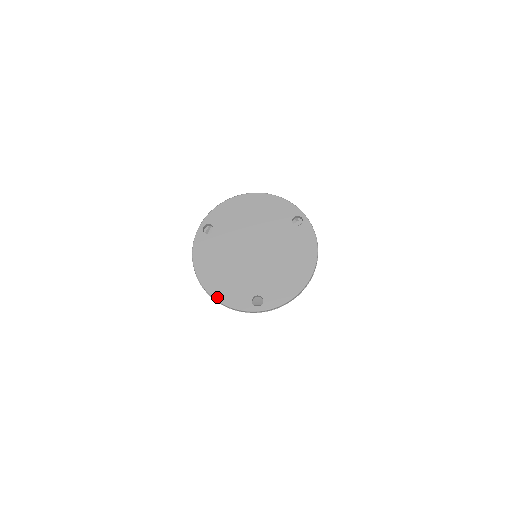
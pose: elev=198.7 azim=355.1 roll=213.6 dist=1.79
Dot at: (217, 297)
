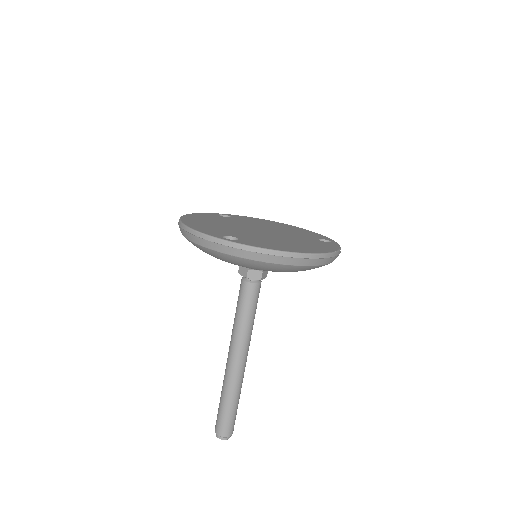
Dot at: (187, 224)
